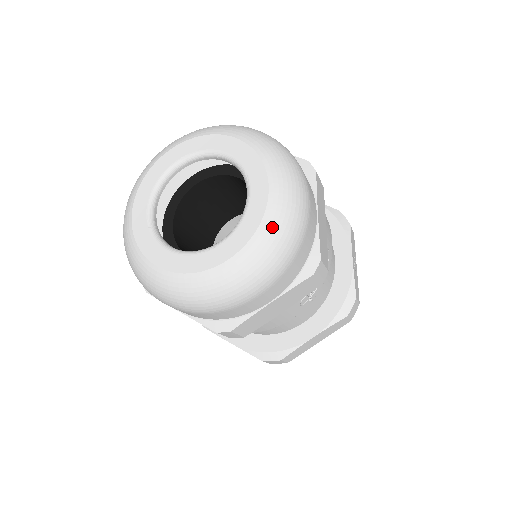
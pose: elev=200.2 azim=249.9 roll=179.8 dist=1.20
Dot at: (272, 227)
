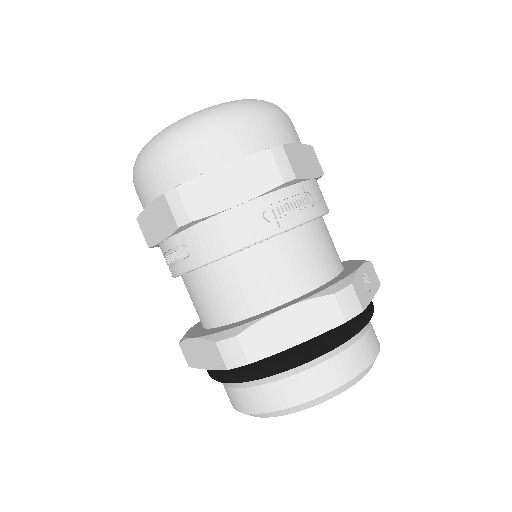
Dot at: (240, 101)
